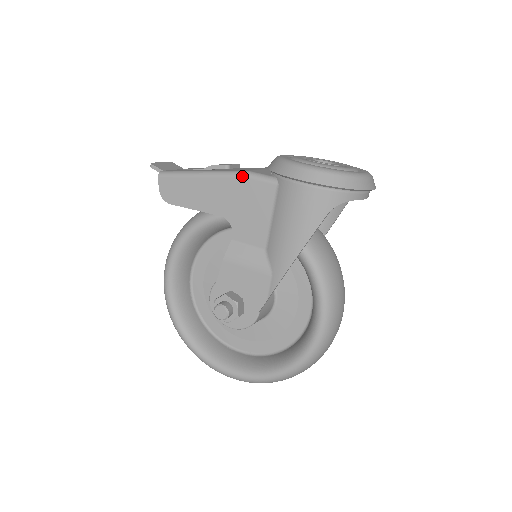
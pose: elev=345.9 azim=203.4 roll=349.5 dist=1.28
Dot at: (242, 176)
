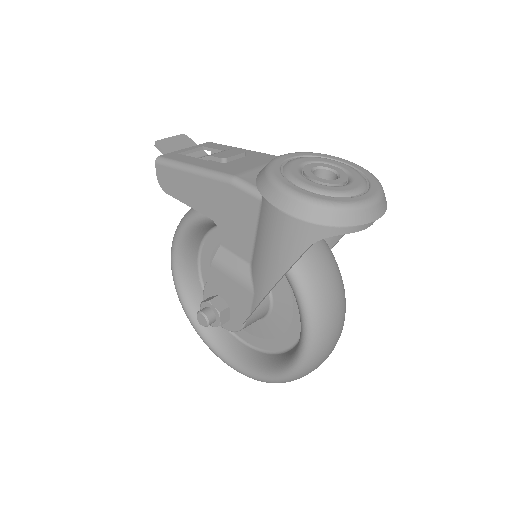
Dot at: (228, 182)
